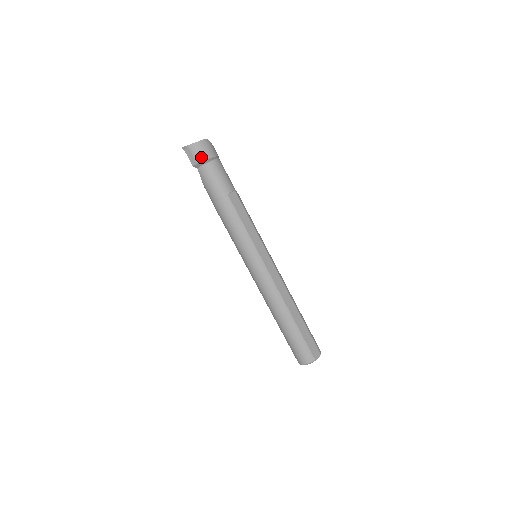
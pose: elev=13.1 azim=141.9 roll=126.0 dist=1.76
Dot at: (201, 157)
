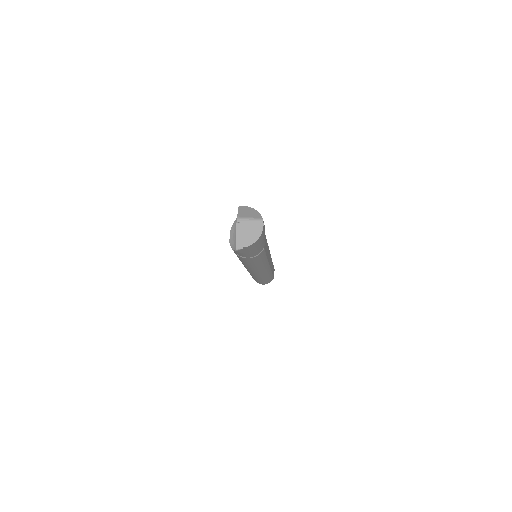
Dot at: (258, 246)
